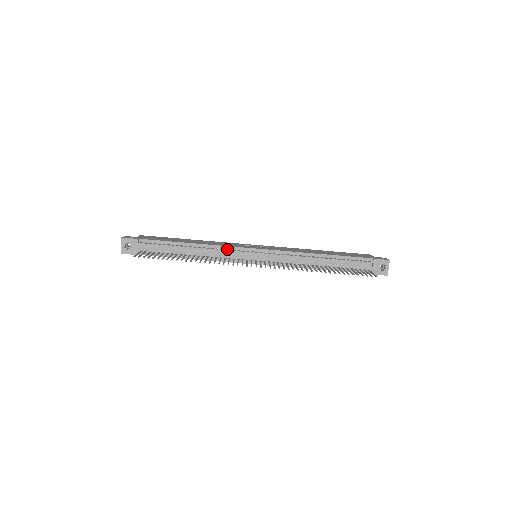
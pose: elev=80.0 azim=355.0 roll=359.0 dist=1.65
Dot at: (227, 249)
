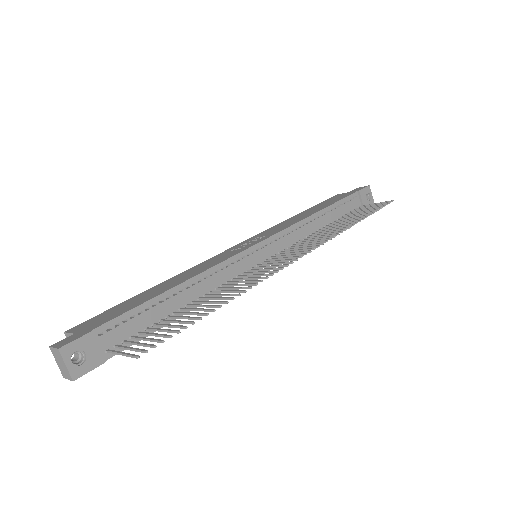
Dot at: (228, 264)
